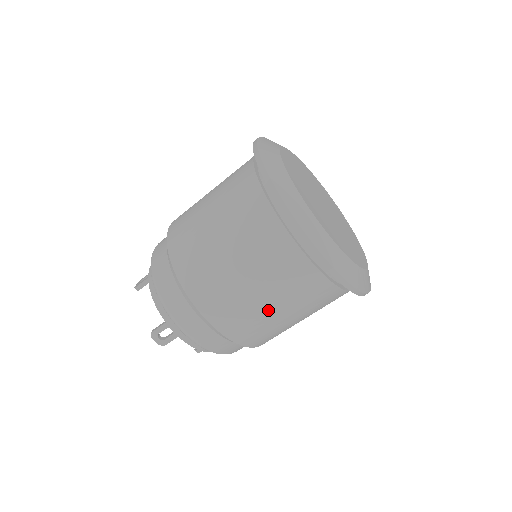
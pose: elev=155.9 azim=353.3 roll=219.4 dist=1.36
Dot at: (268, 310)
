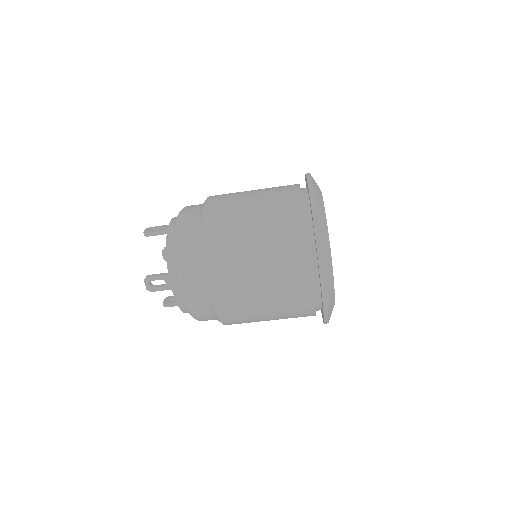
Dot at: (260, 305)
